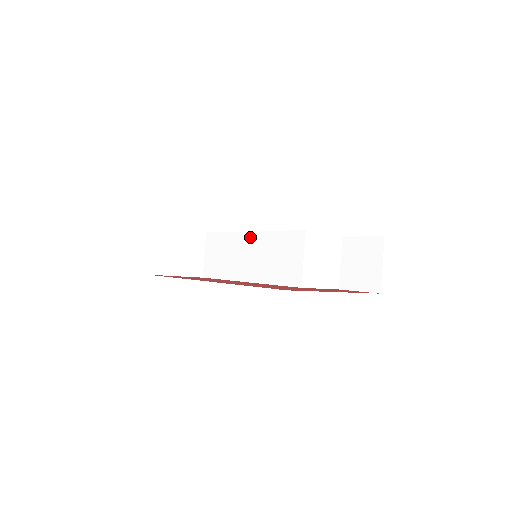
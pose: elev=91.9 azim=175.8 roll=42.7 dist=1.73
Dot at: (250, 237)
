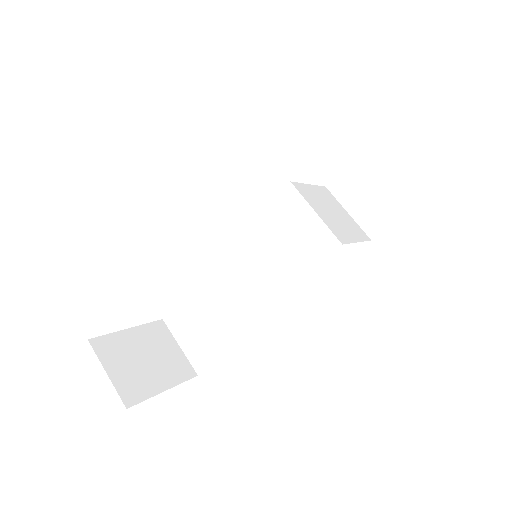
Dot at: (225, 263)
